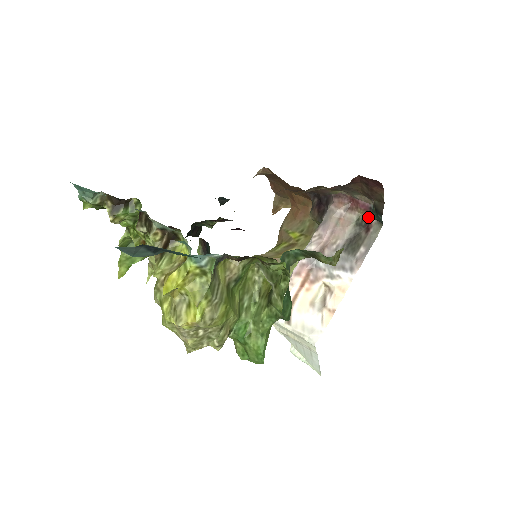
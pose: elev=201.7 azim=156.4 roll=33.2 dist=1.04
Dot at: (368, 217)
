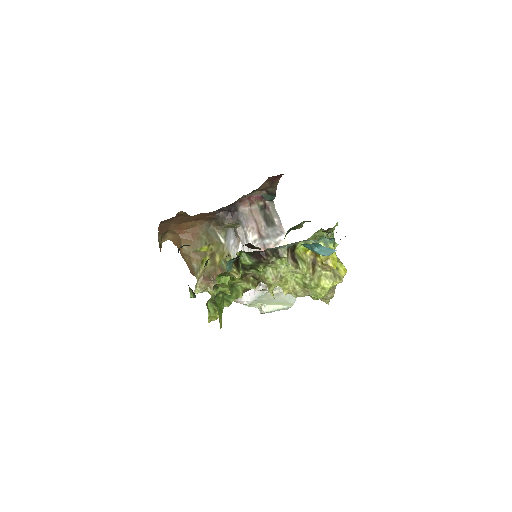
Dot at: (264, 202)
